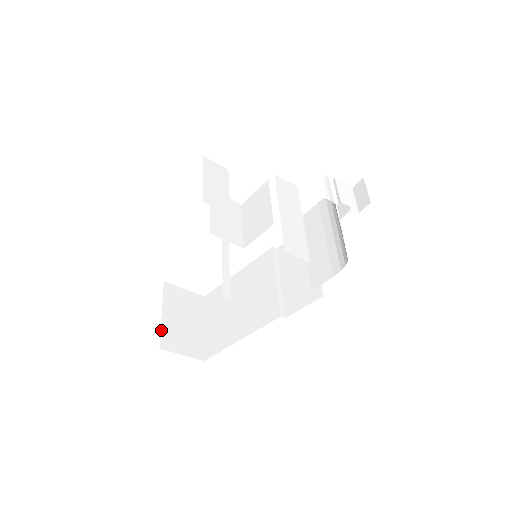
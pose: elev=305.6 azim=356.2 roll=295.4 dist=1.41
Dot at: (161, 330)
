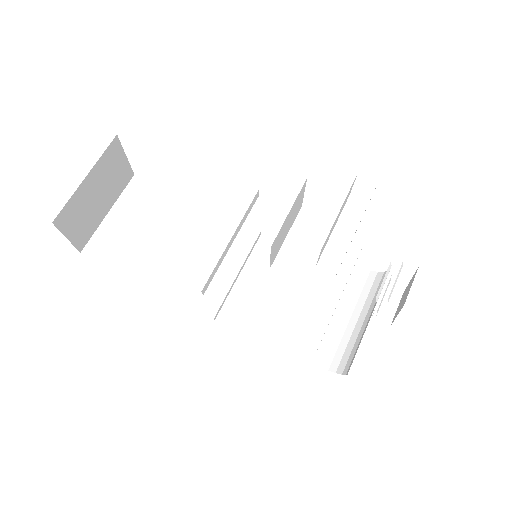
Dot at: (70, 199)
